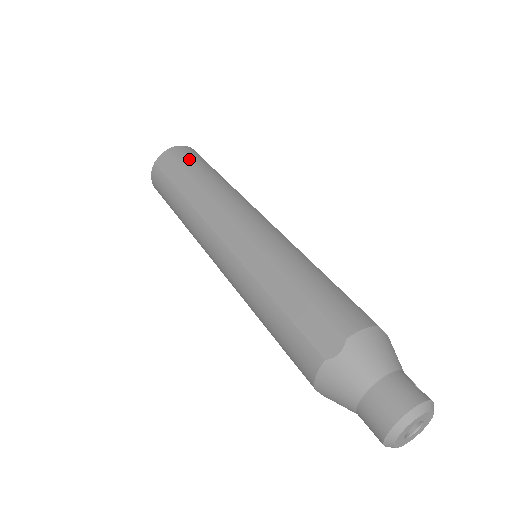
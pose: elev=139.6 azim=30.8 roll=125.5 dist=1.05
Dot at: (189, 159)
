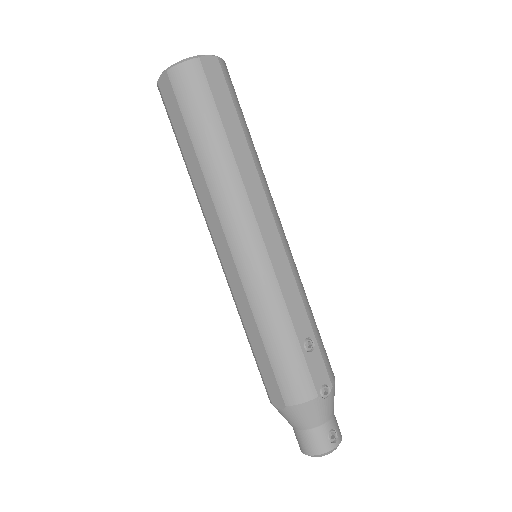
Dot at: (191, 105)
